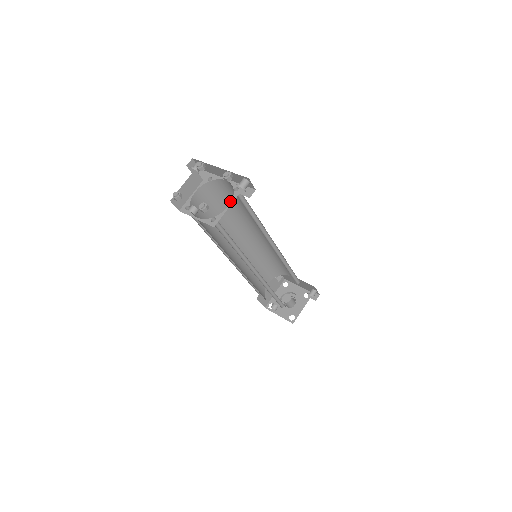
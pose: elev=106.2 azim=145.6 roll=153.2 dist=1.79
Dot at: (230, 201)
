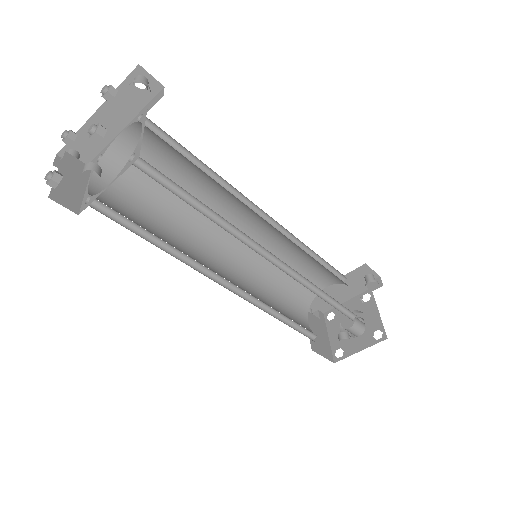
Dot at: (156, 186)
